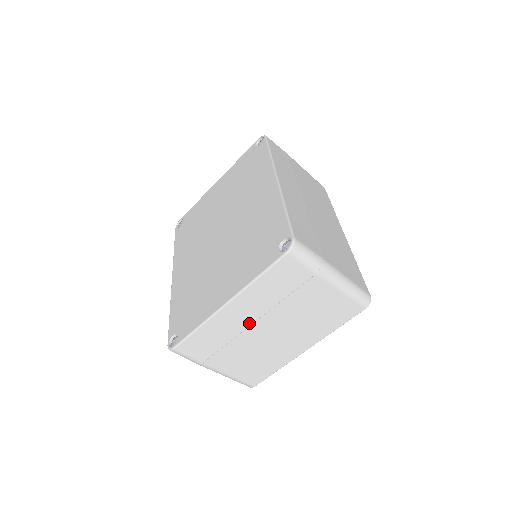
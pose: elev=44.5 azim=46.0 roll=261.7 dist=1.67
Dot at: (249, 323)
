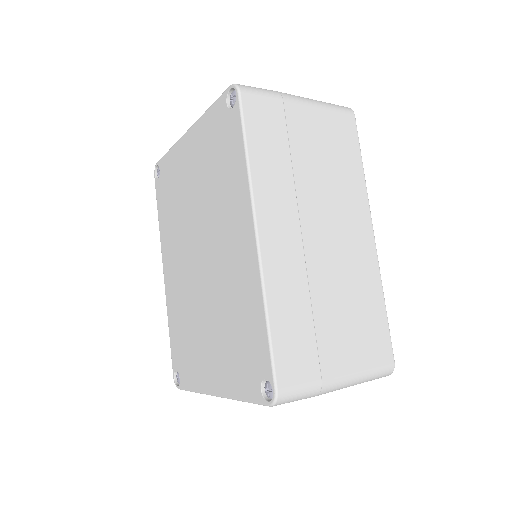
Dot at: occluded
